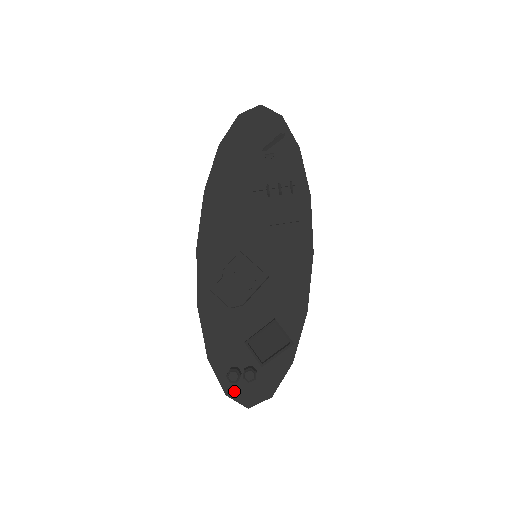
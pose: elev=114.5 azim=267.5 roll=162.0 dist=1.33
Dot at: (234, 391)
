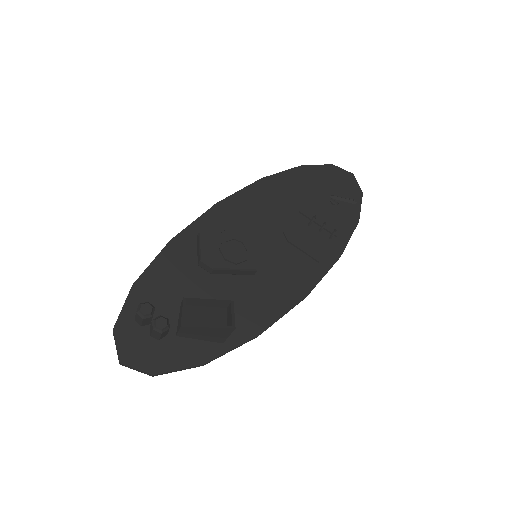
Dot at: (125, 334)
